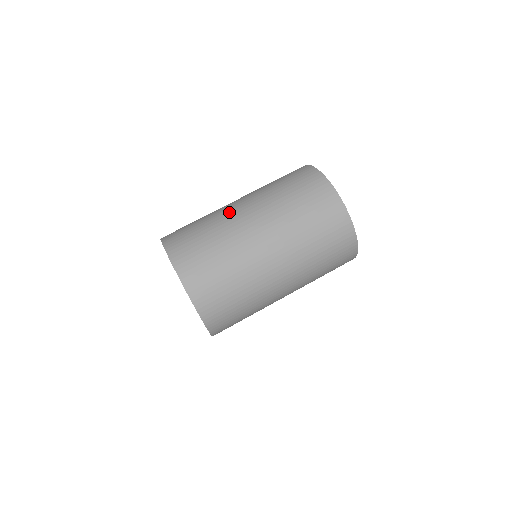
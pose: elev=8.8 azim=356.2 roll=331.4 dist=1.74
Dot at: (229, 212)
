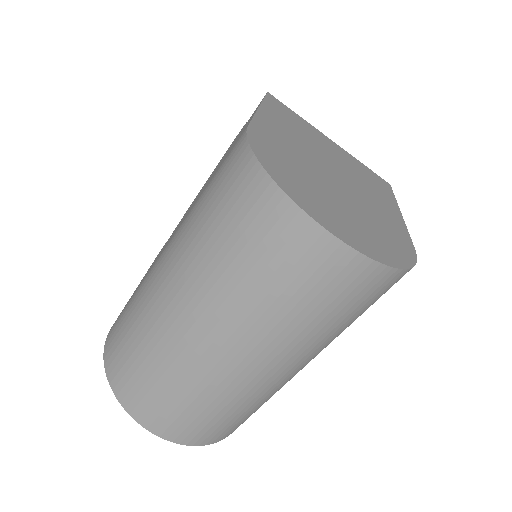
Dot at: (160, 309)
